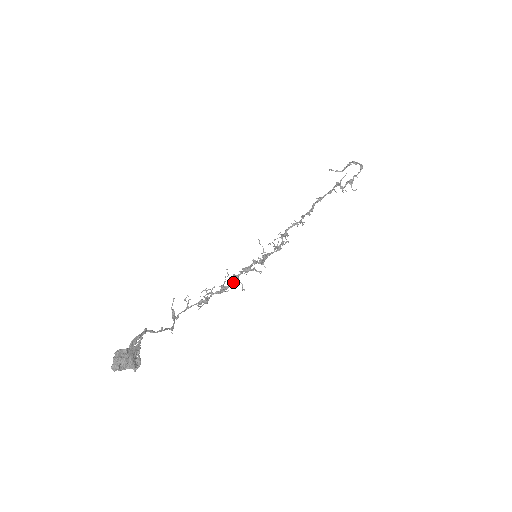
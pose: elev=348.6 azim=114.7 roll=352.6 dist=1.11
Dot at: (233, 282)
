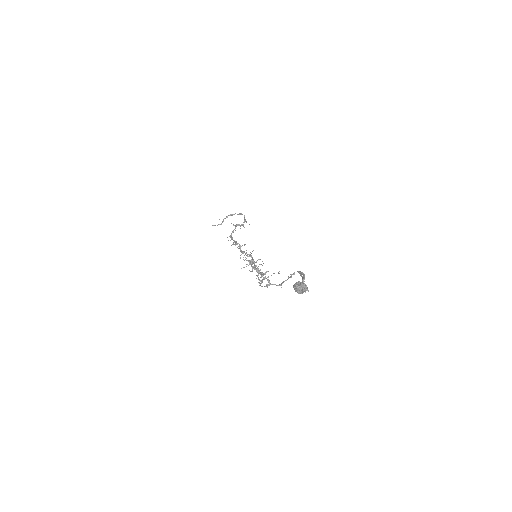
Dot at: (259, 271)
